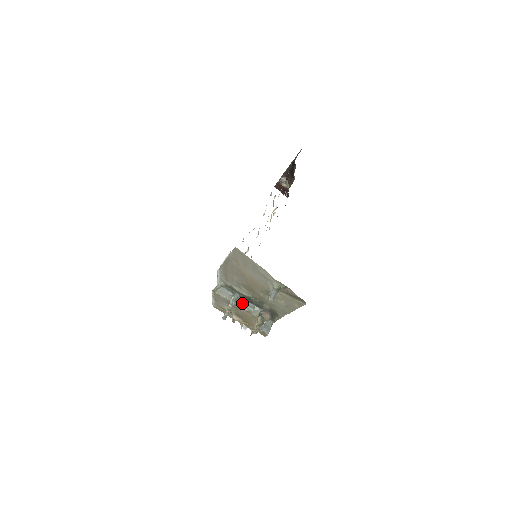
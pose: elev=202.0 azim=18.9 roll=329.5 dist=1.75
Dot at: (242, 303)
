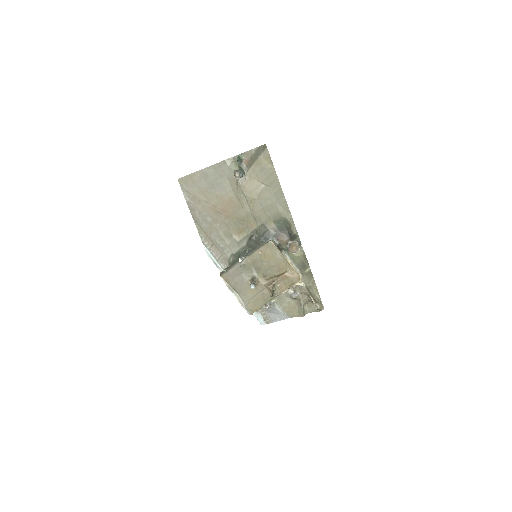
Dot at: (252, 253)
